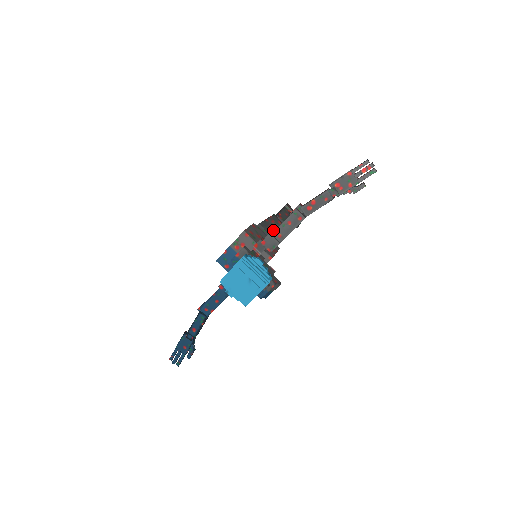
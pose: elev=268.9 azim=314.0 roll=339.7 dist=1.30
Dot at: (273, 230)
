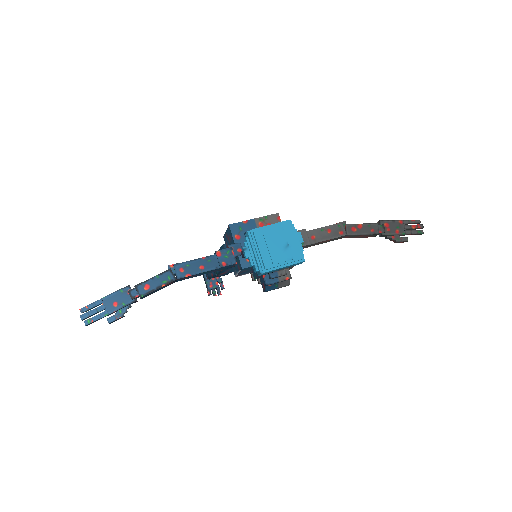
Dot at: occluded
